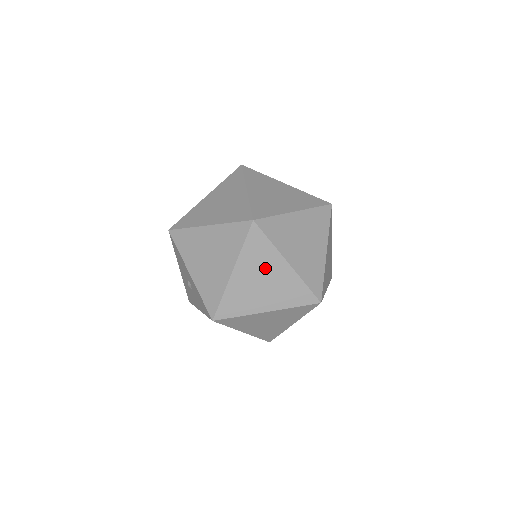
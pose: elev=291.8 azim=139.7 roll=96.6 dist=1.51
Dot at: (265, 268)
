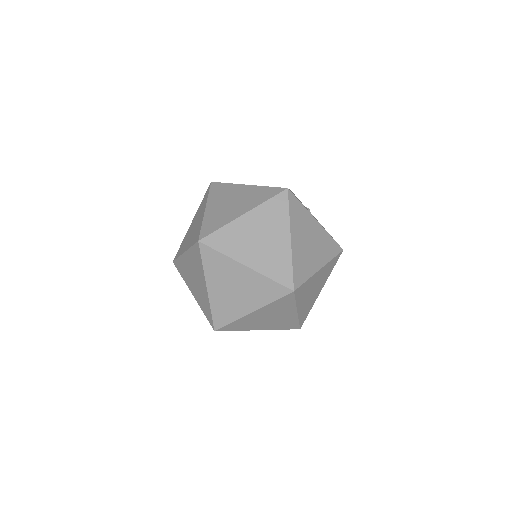
Dot at: (230, 276)
